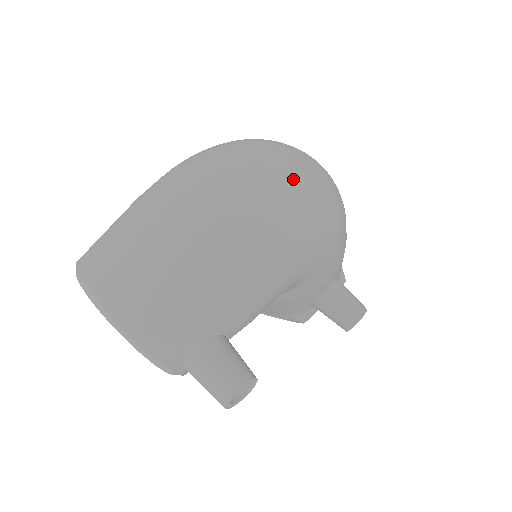
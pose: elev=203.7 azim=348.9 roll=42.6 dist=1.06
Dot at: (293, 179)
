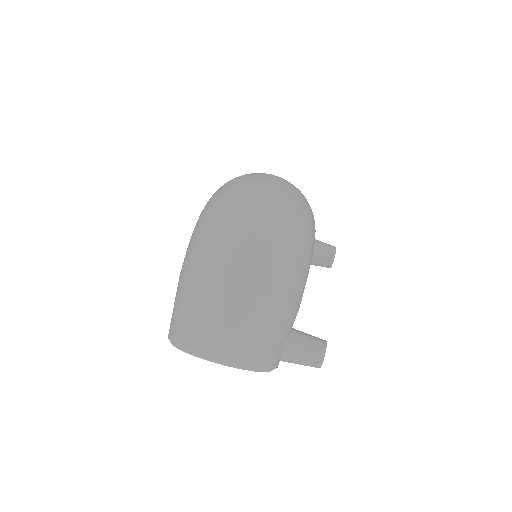
Dot at: (288, 211)
